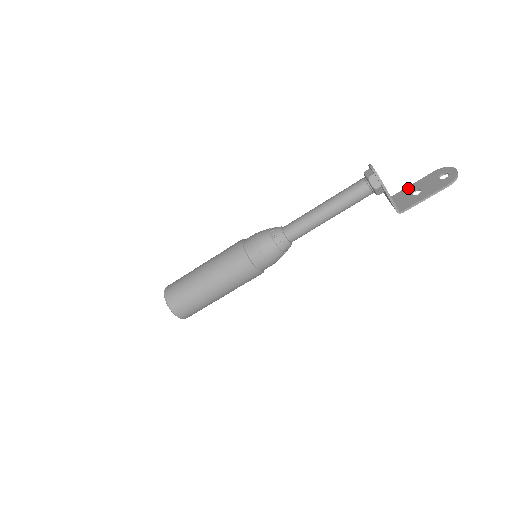
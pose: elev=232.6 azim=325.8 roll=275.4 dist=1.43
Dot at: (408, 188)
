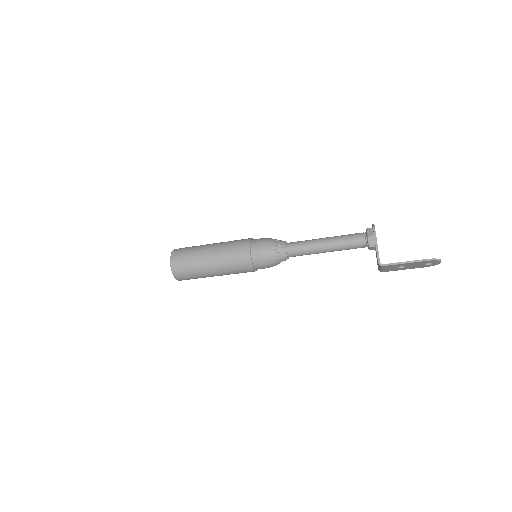
Dot at: occluded
